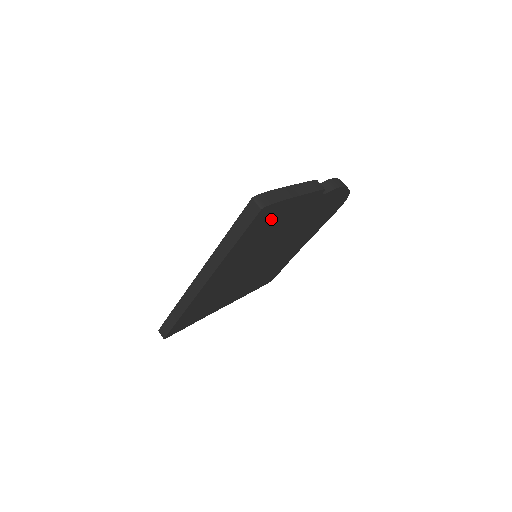
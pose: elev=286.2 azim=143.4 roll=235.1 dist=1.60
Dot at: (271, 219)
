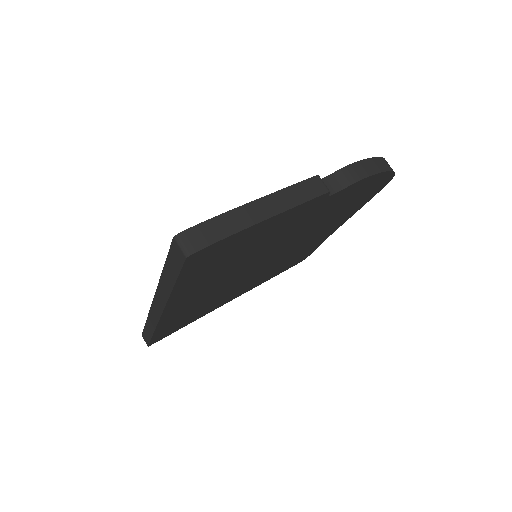
Dot at: (229, 250)
